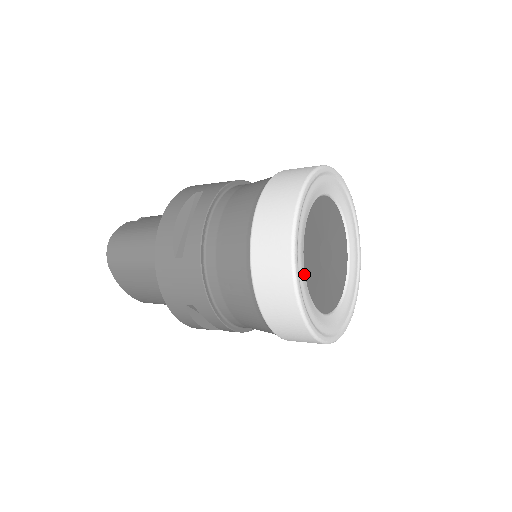
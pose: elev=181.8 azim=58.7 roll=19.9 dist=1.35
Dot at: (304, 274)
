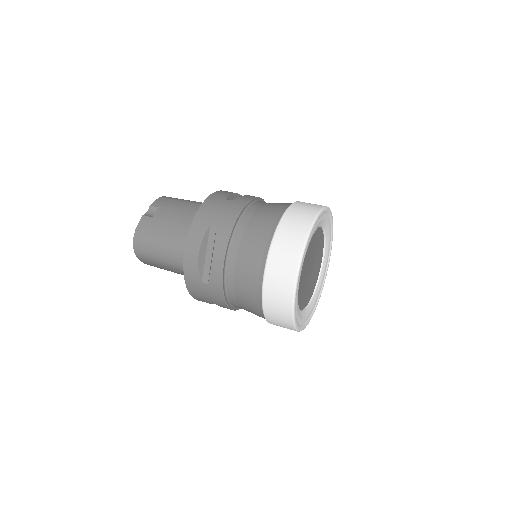
Dot at: (298, 305)
